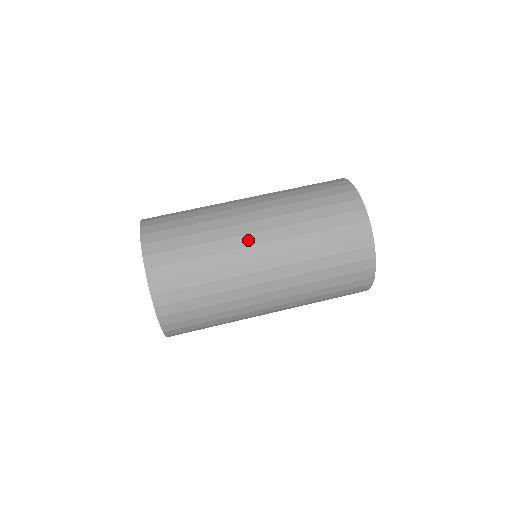
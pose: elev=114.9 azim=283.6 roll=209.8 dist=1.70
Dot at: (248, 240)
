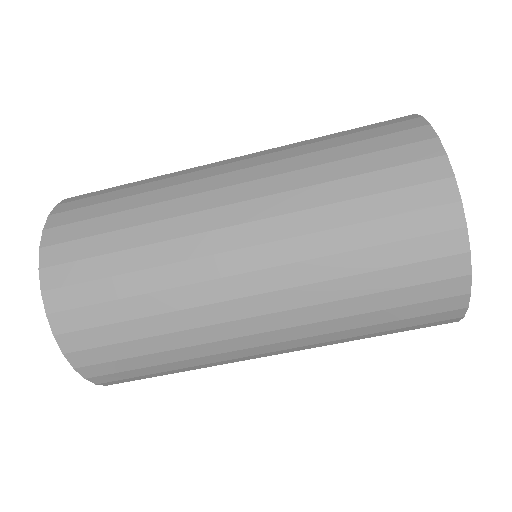
Dot at: (255, 357)
